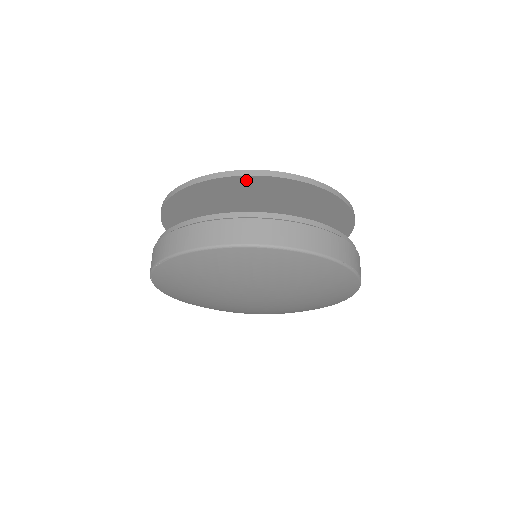
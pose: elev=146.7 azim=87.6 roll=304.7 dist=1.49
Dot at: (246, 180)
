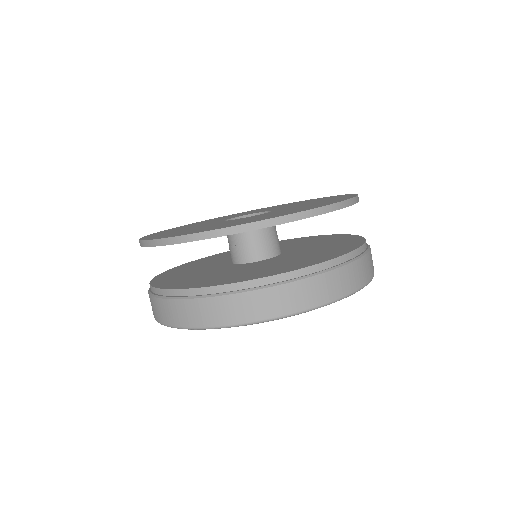
Dot at: occluded
